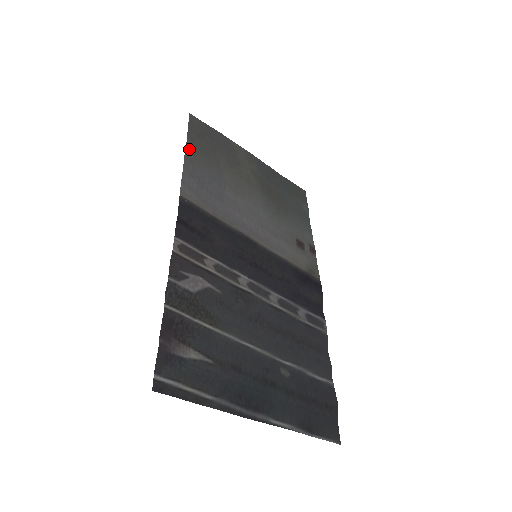
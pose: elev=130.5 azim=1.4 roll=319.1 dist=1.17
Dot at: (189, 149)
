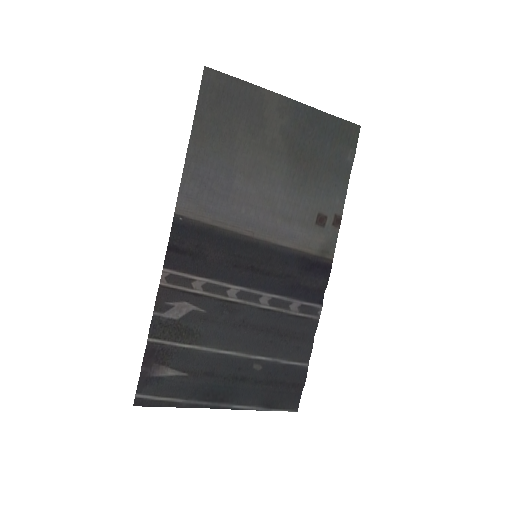
Dot at: (195, 136)
